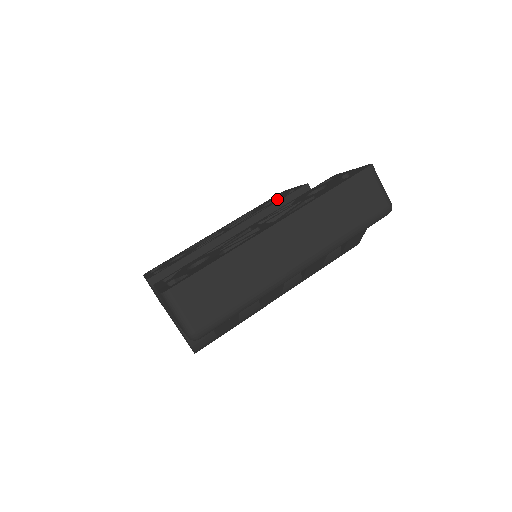
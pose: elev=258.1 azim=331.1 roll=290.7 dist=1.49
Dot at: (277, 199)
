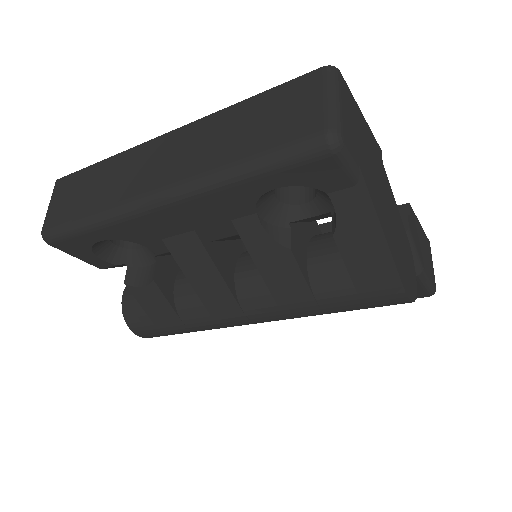
Dot at: occluded
